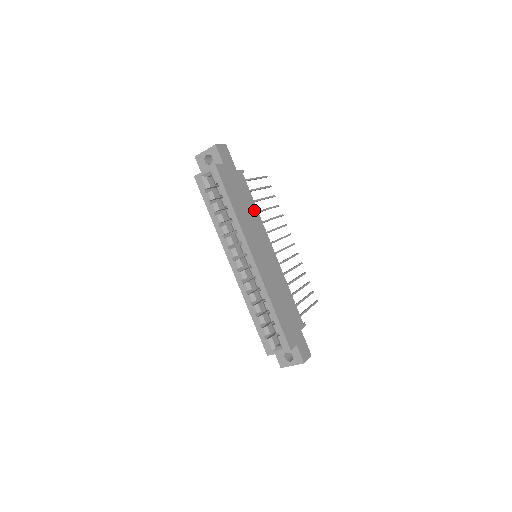
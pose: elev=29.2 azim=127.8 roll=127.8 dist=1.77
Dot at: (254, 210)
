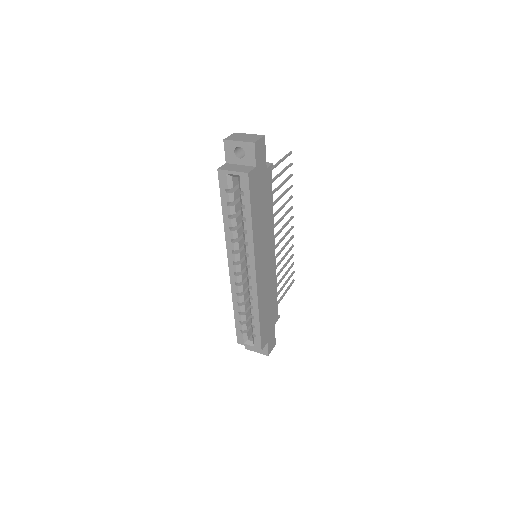
Dot at: (270, 213)
